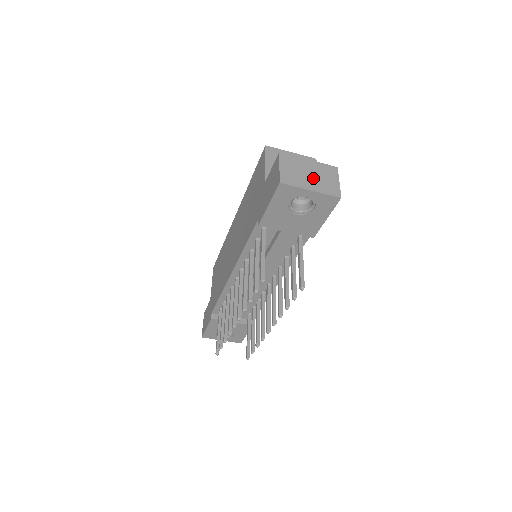
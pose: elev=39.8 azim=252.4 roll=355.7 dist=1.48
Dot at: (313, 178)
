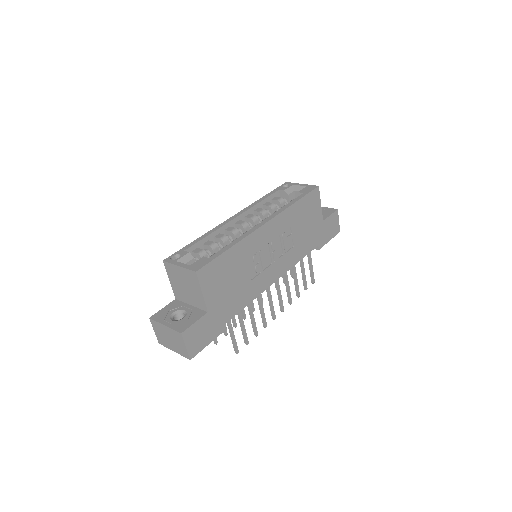
Dot at: (172, 342)
